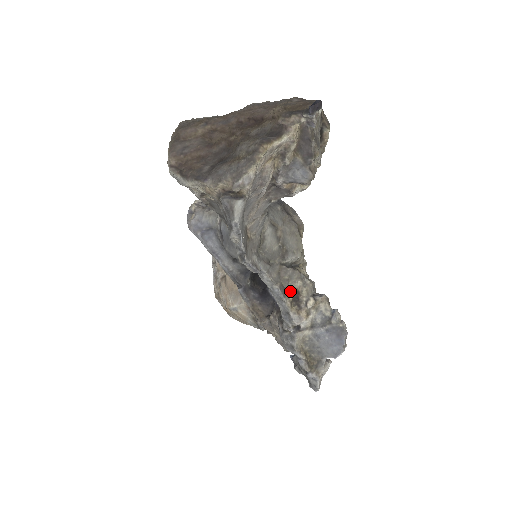
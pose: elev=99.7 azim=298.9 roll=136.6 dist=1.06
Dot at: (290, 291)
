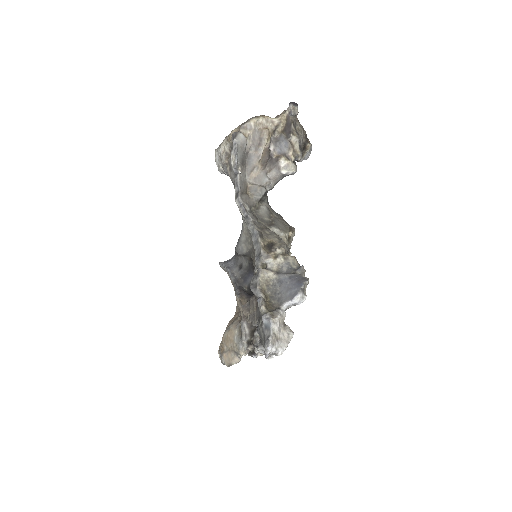
Dot at: (267, 240)
